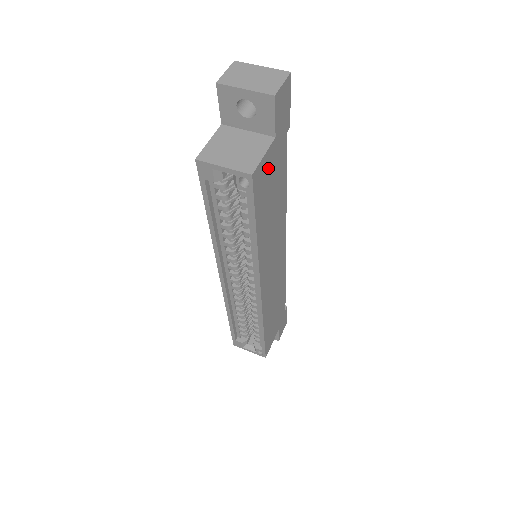
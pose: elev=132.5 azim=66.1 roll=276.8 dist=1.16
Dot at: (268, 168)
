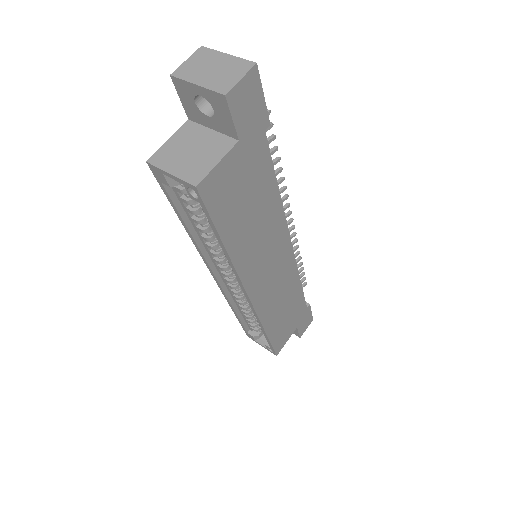
Dot at: (231, 175)
